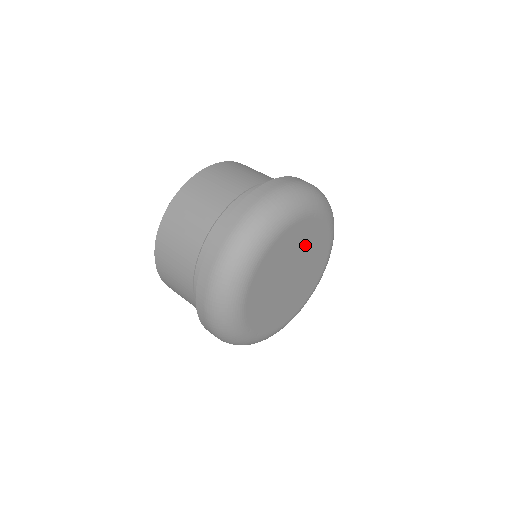
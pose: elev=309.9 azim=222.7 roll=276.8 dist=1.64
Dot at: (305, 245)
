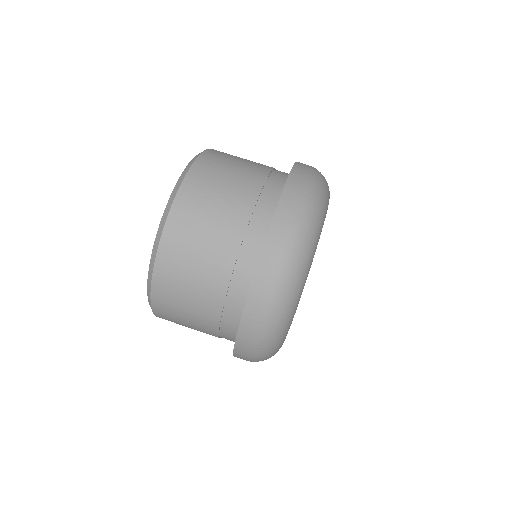
Dot at: occluded
